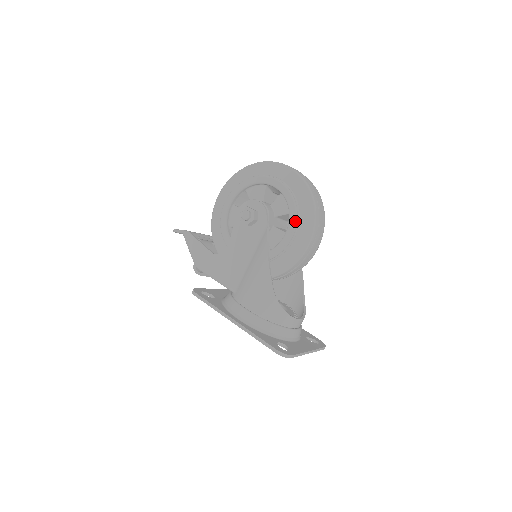
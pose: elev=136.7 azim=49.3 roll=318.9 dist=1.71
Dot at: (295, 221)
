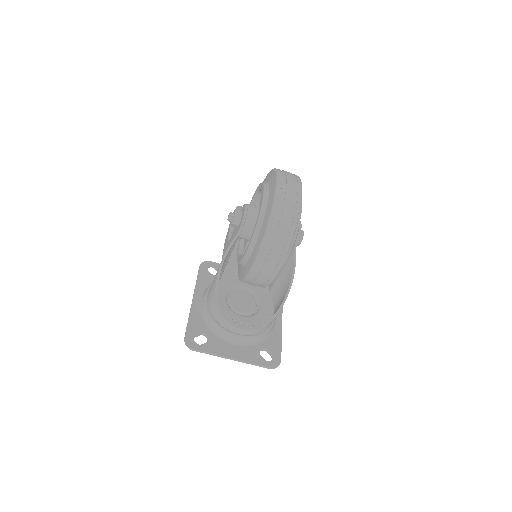
Dot at: (252, 239)
